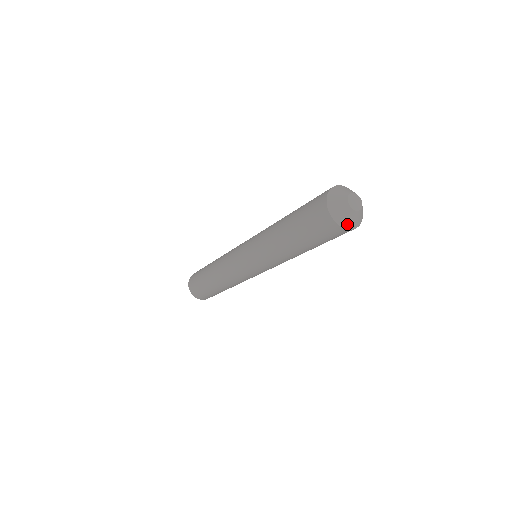
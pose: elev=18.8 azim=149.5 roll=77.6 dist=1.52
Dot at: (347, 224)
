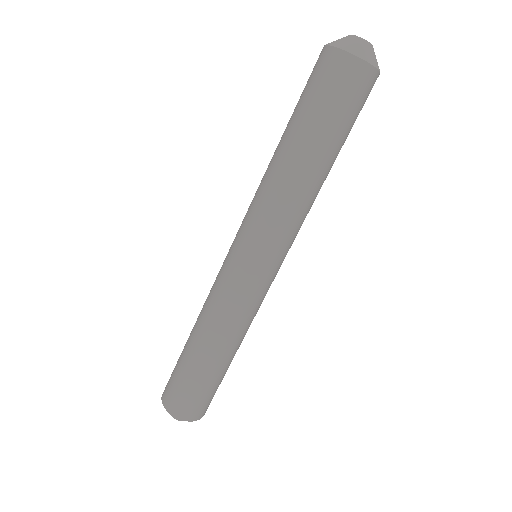
Dot at: (375, 63)
